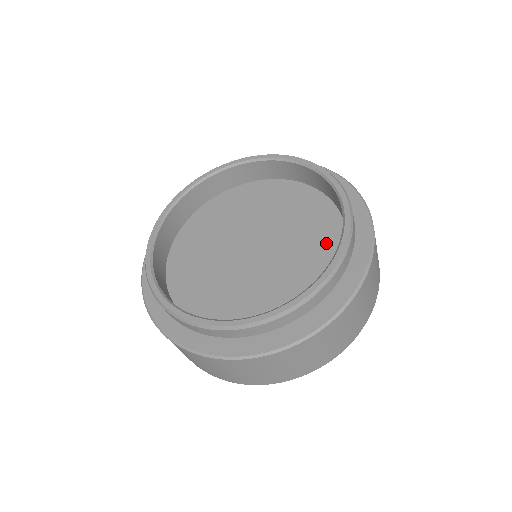
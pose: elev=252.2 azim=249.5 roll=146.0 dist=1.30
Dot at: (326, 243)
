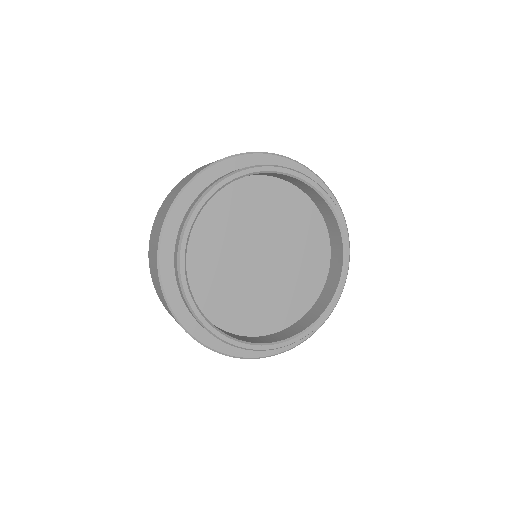
Dot at: (306, 292)
